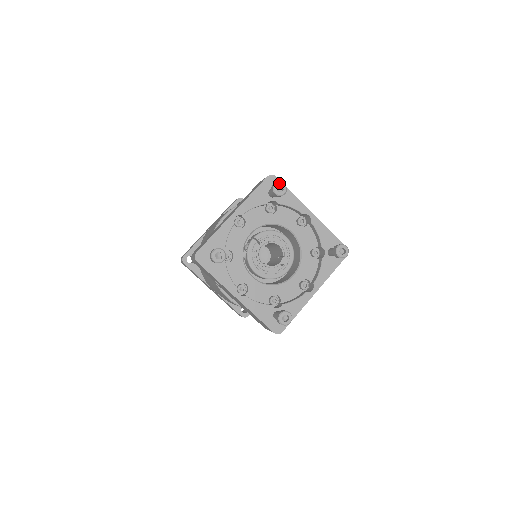
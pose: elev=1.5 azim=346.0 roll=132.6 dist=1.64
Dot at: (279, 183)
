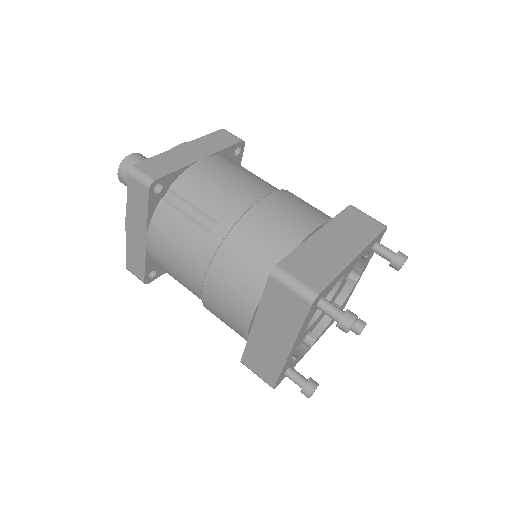
Dot at: (351, 326)
